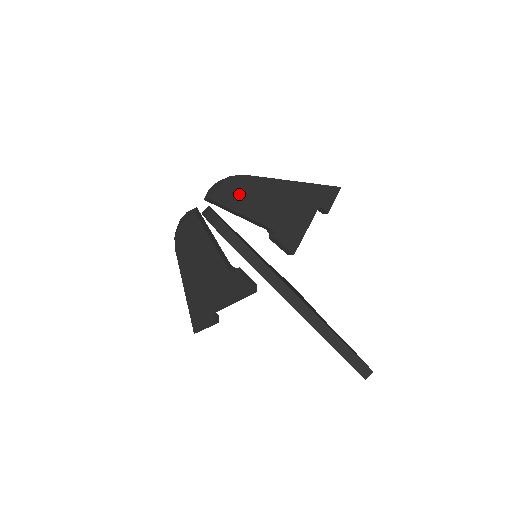
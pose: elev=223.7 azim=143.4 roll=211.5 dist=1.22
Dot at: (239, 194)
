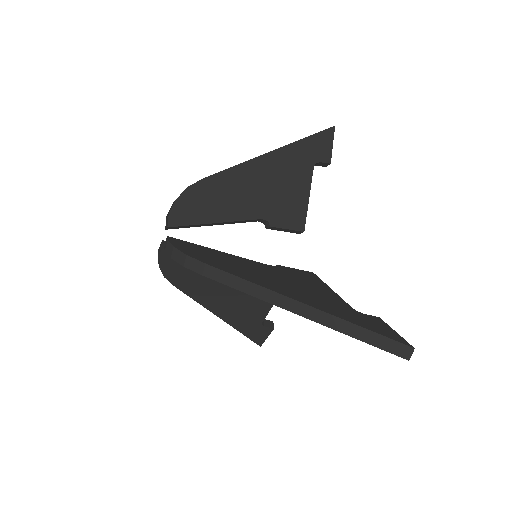
Dot at: (201, 204)
